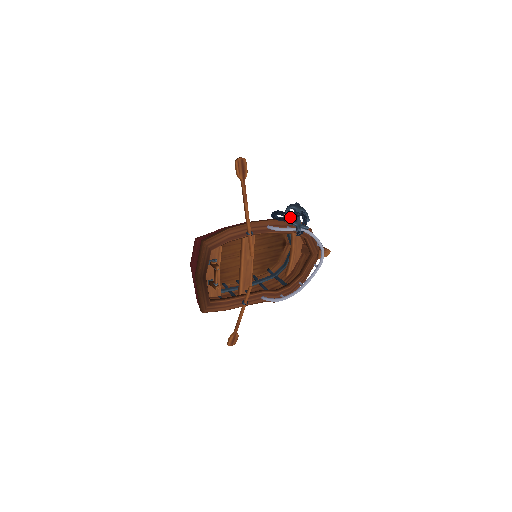
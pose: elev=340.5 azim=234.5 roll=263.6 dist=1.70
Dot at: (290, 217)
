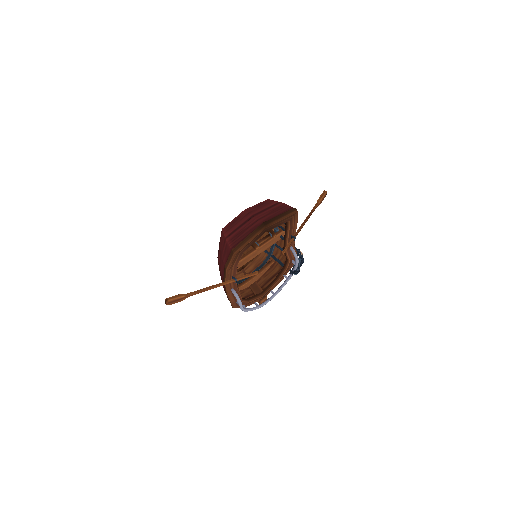
Dot at: (302, 256)
